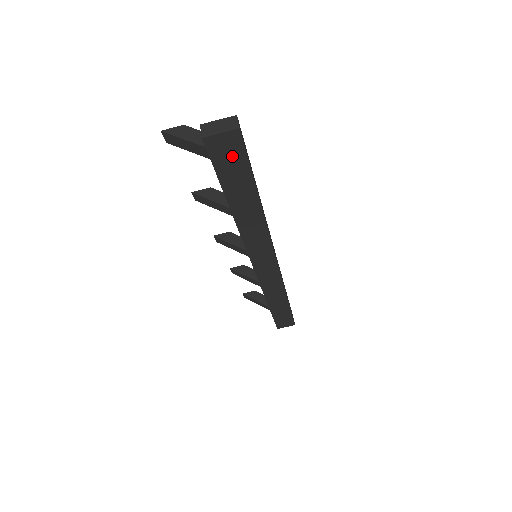
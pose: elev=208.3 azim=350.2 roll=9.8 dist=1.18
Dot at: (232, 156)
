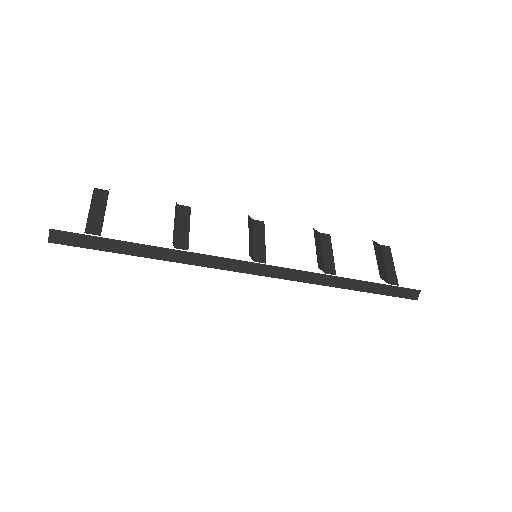
Dot at: occluded
